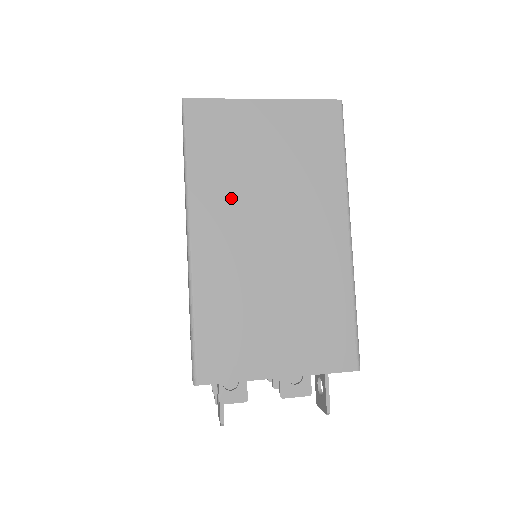
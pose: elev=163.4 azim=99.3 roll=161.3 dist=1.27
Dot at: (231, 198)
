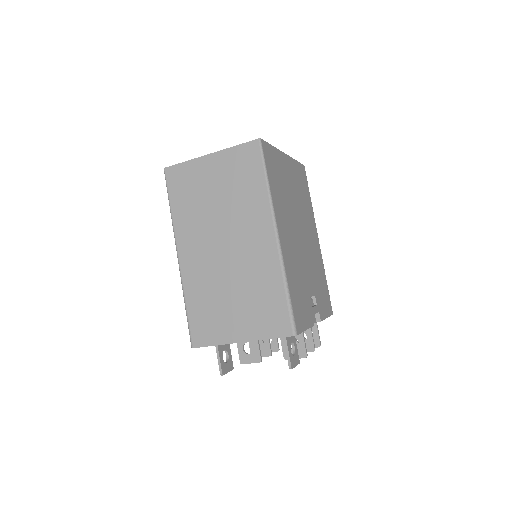
Dot at: (197, 226)
